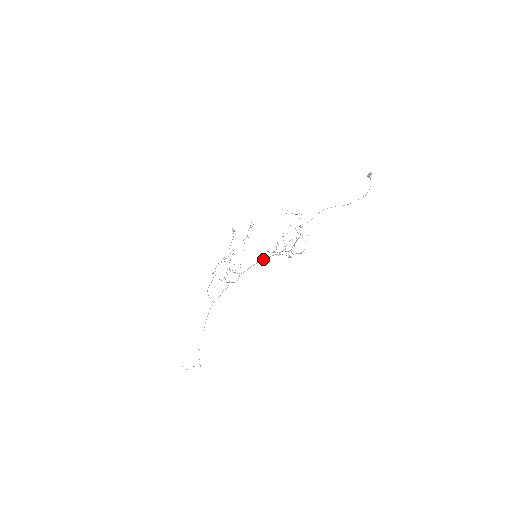
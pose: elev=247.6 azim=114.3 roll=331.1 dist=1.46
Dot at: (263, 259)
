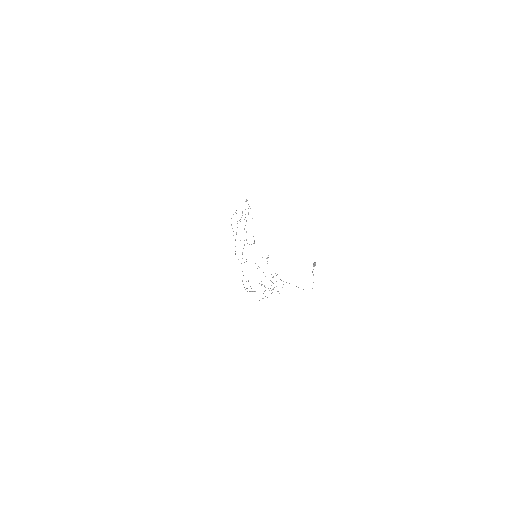
Dot at: occluded
